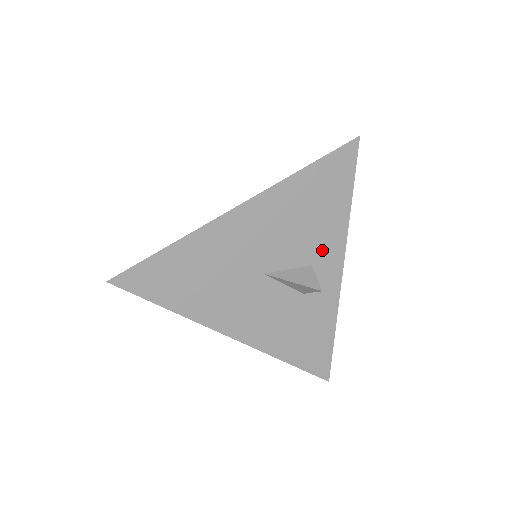
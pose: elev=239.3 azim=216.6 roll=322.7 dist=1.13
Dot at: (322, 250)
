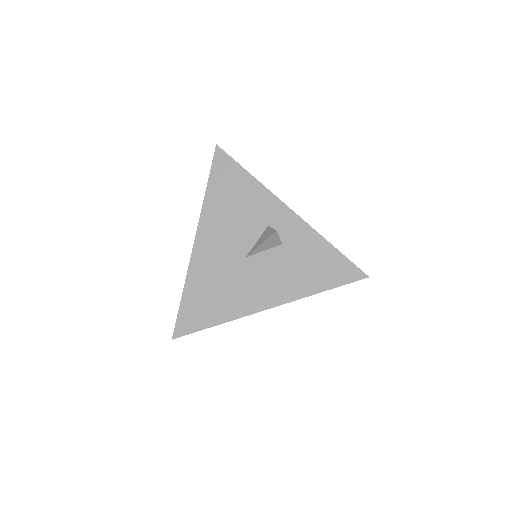
Dot at: (264, 212)
